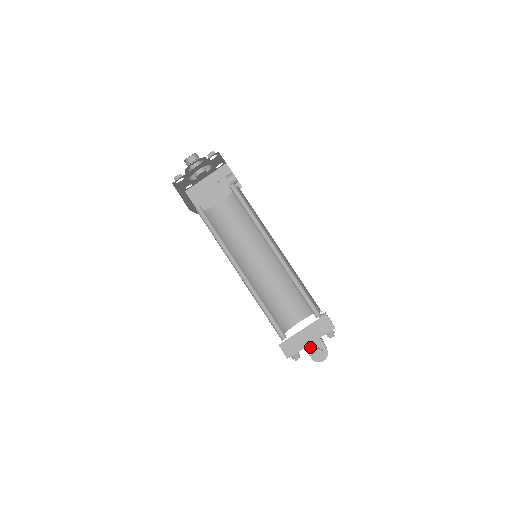
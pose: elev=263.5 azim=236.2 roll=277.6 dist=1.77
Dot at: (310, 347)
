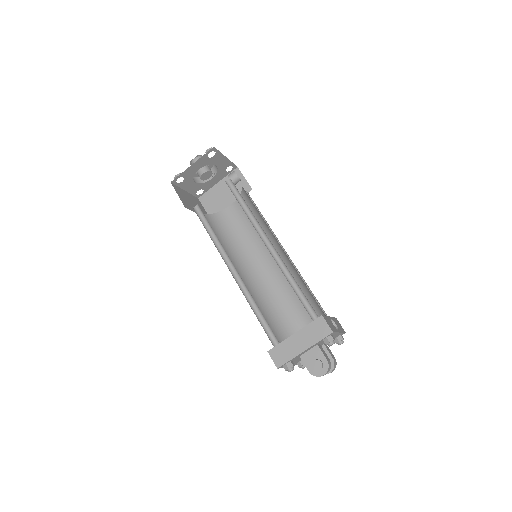
Dot at: (307, 357)
